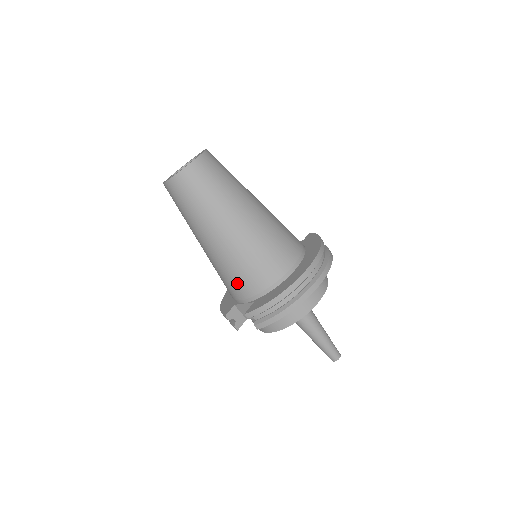
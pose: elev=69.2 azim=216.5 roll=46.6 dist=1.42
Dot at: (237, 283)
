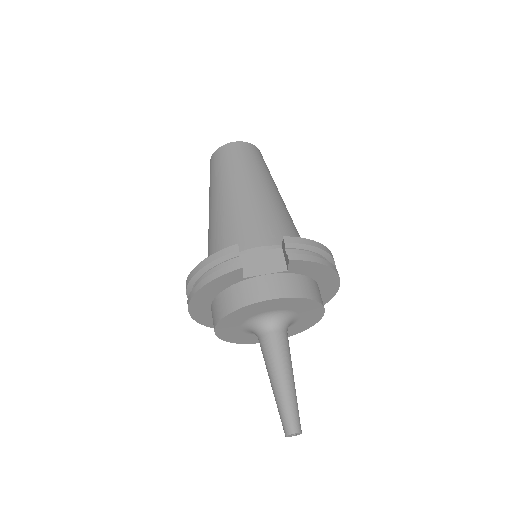
Dot at: (266, 228)
